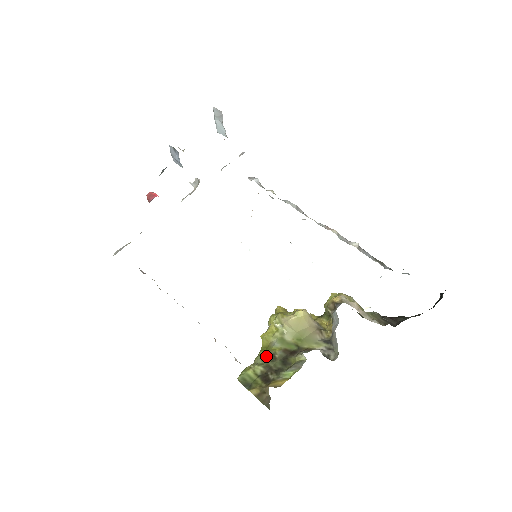
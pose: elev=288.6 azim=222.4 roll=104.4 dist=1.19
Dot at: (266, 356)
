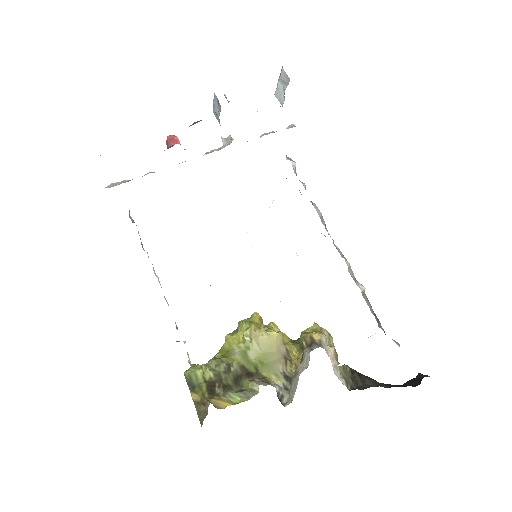
Dot at: (222, 363)
